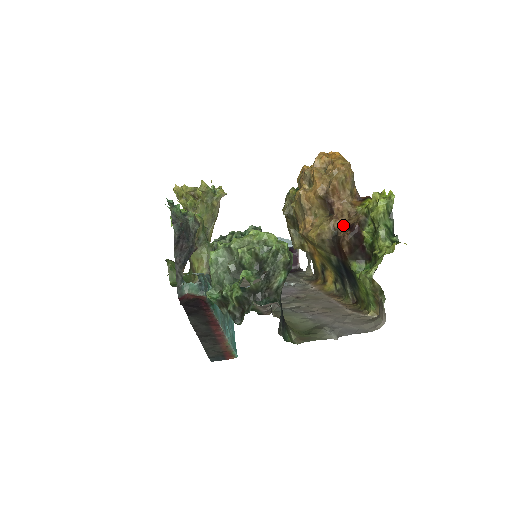
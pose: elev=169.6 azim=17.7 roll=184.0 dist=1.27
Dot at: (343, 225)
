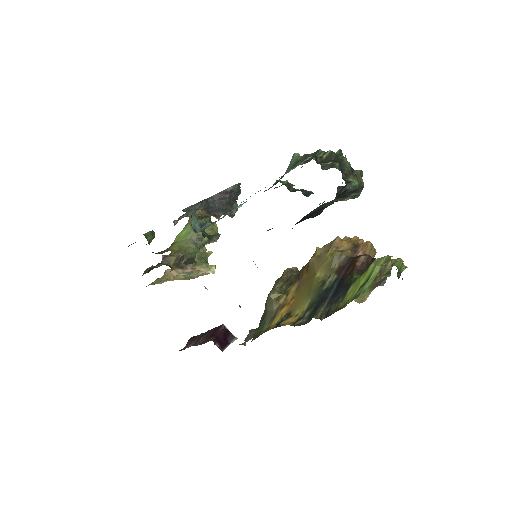
Dot at: occluded
